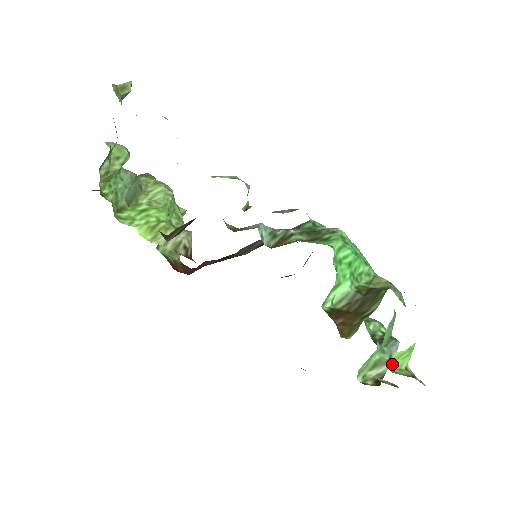
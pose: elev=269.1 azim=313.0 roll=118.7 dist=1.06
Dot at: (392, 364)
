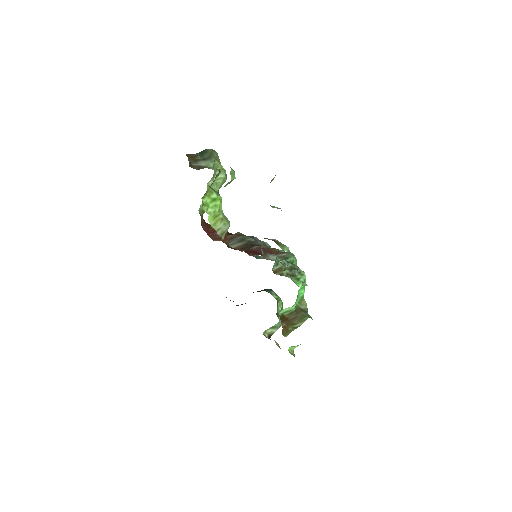
Dot at: (290, 347)
